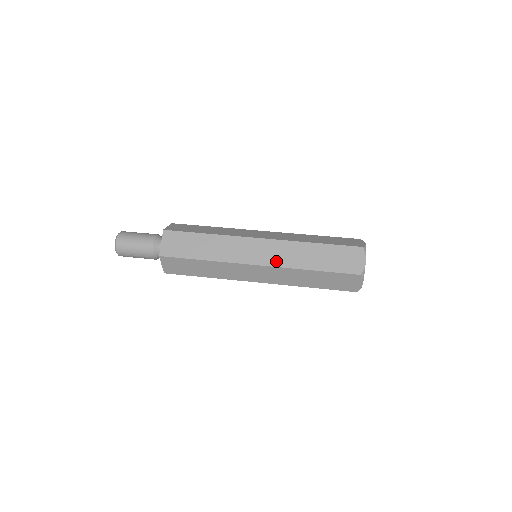
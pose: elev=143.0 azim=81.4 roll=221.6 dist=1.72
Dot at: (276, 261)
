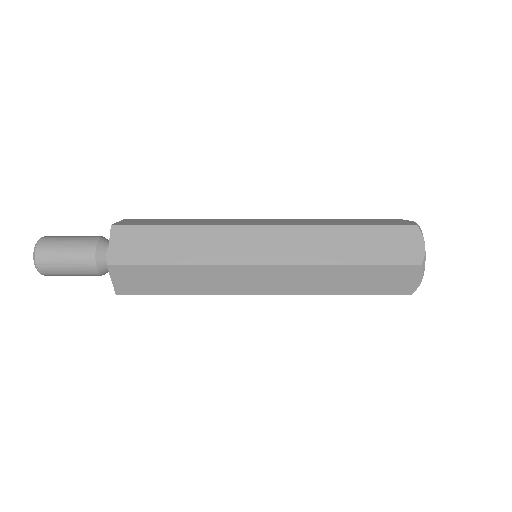
Dot at: (292, 256)
